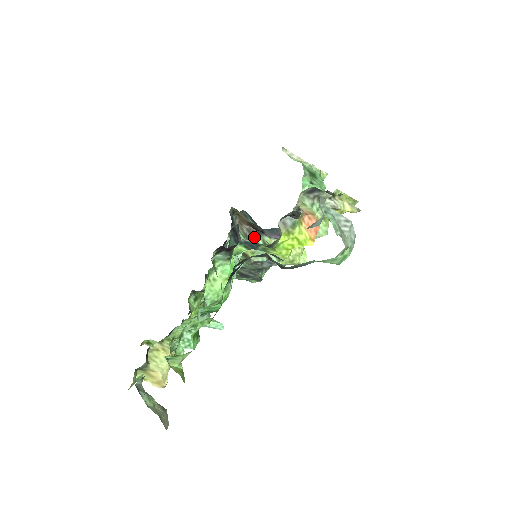
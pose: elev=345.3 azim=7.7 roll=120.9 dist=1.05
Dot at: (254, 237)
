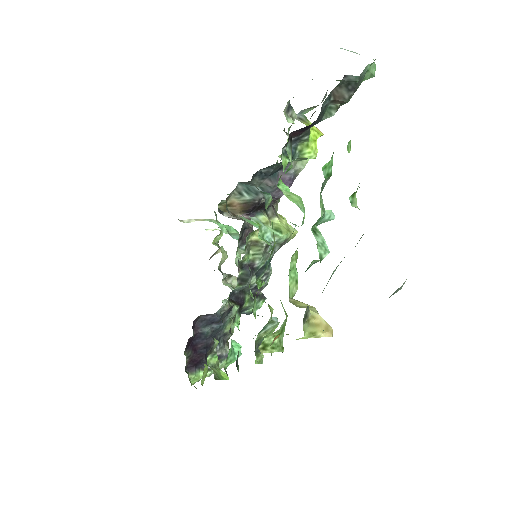
Dot at: occluded
